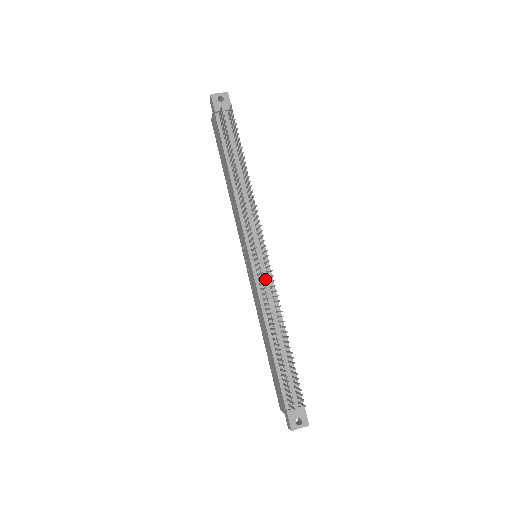
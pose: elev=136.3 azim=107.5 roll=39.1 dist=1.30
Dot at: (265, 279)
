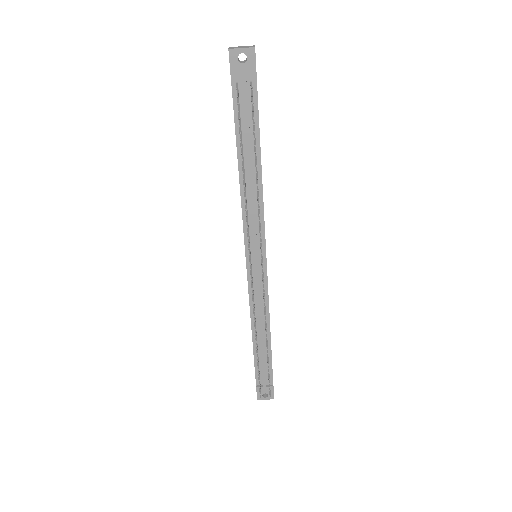
Dot at: (259, 287)
